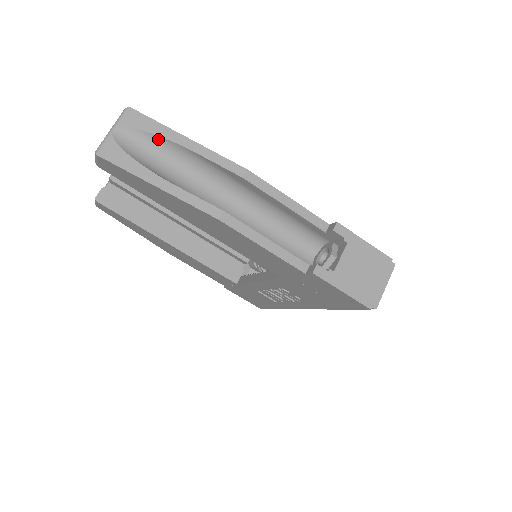
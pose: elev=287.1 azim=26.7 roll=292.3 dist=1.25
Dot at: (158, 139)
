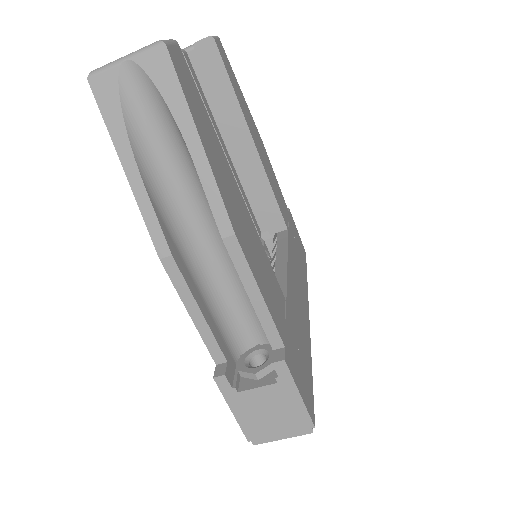
Dot at: (169, 113)
